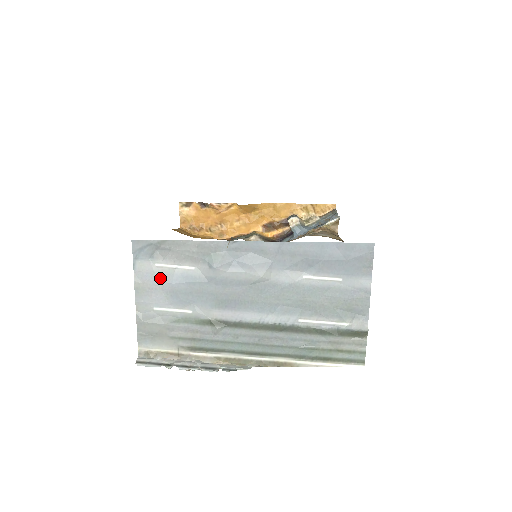
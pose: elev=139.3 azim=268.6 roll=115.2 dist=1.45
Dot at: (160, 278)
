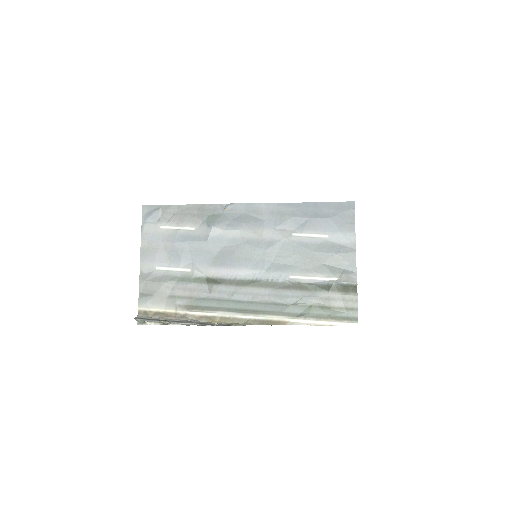
Dot at: (164, 239)
